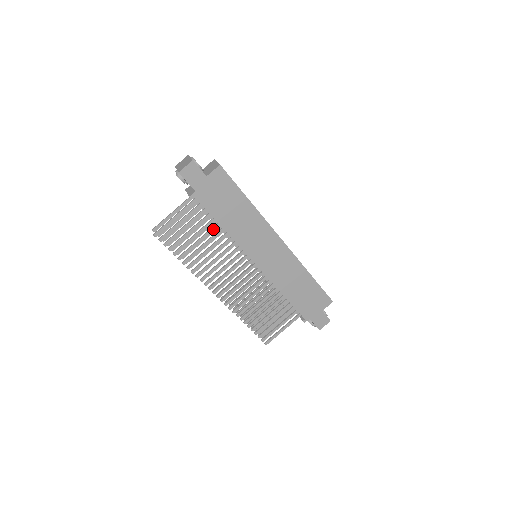
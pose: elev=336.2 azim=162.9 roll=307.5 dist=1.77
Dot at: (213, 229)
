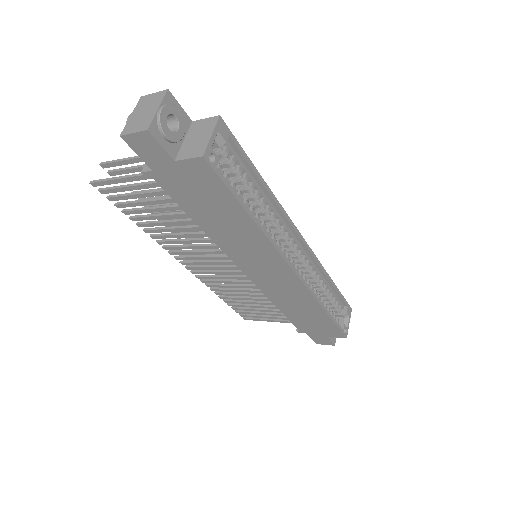
Dot at: (186, 214)
